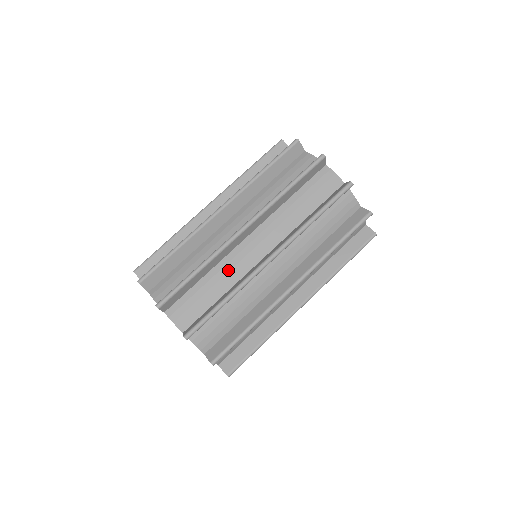
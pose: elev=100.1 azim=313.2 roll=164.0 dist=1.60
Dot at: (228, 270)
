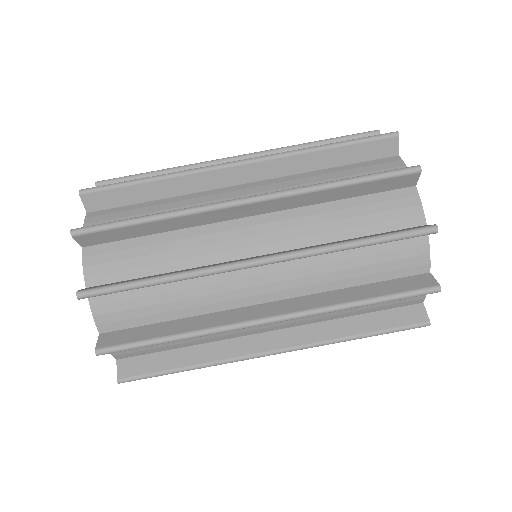
Dot at: (190, 203)
